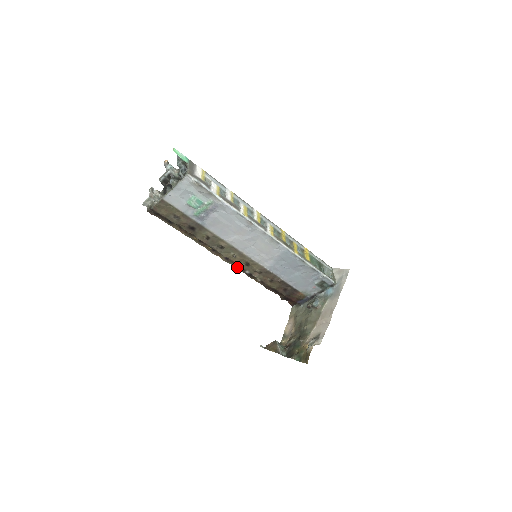
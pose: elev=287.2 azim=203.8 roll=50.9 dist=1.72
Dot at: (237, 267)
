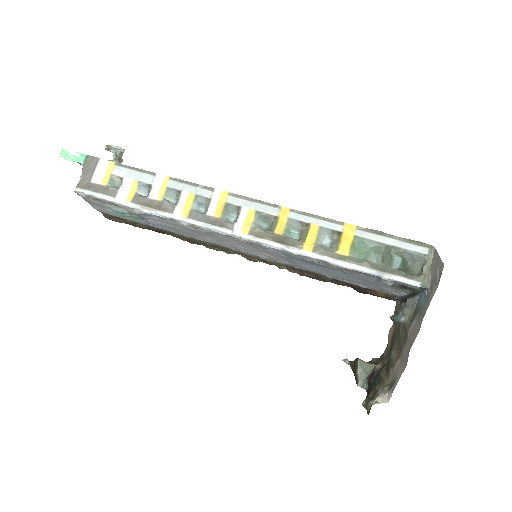
Dot at: occluded
